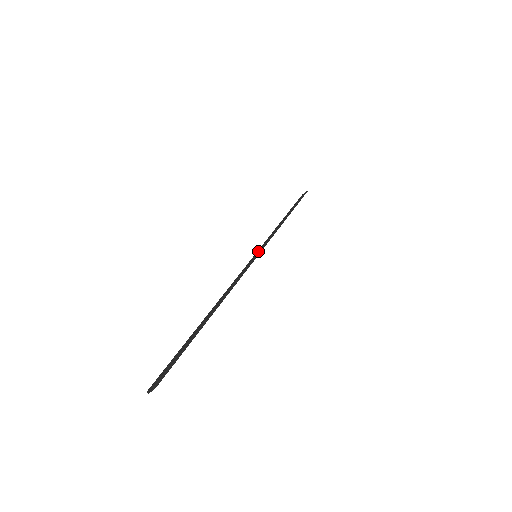
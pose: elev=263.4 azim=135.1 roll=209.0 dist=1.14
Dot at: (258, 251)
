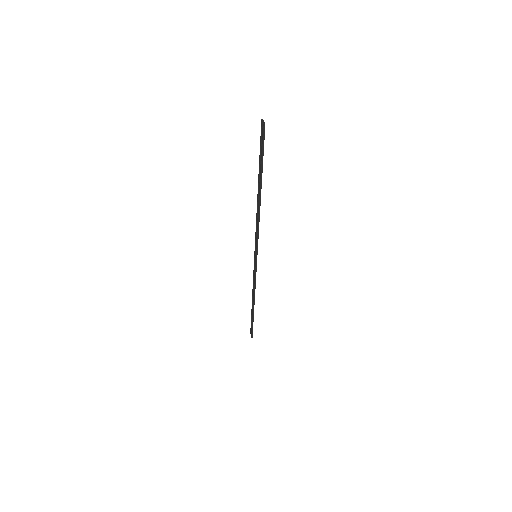
Dot at: (255, 264)
